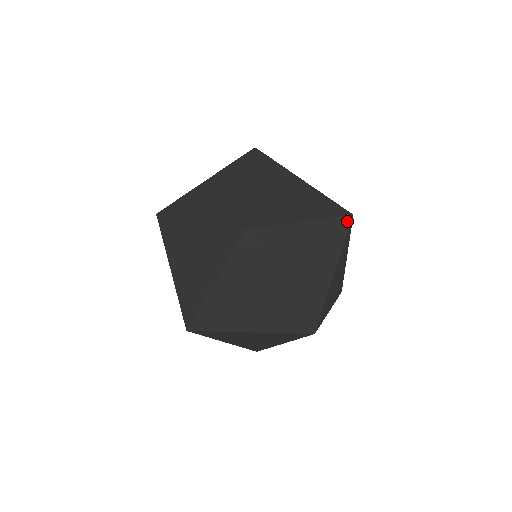
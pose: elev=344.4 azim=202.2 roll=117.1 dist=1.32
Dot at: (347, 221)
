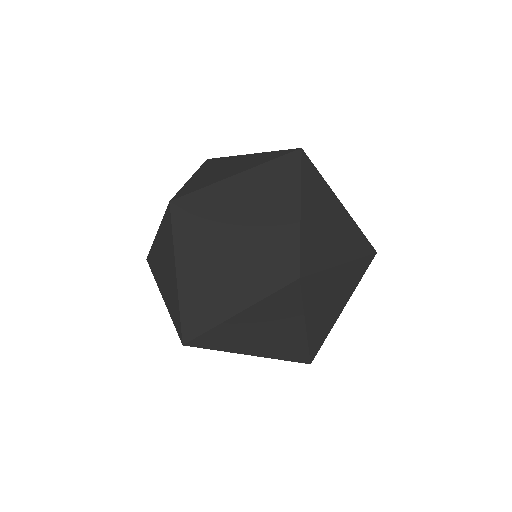
Dot at: (295, 156)
